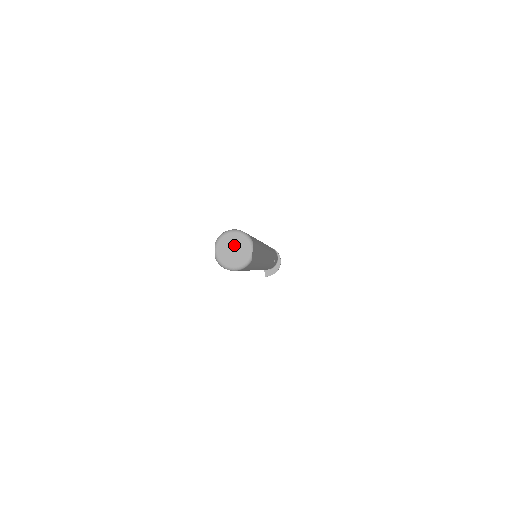
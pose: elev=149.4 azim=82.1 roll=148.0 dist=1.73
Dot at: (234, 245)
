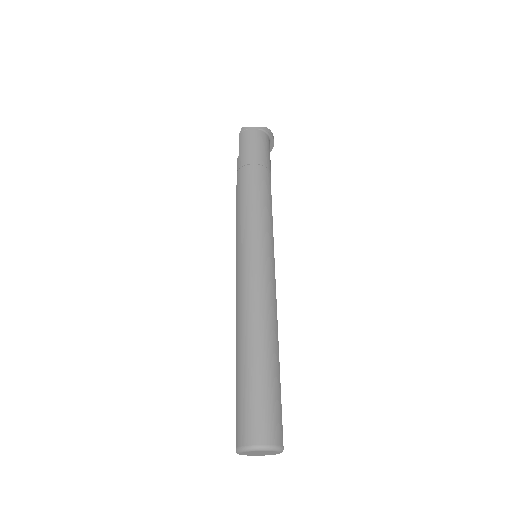
Dot at: (260, 453)
